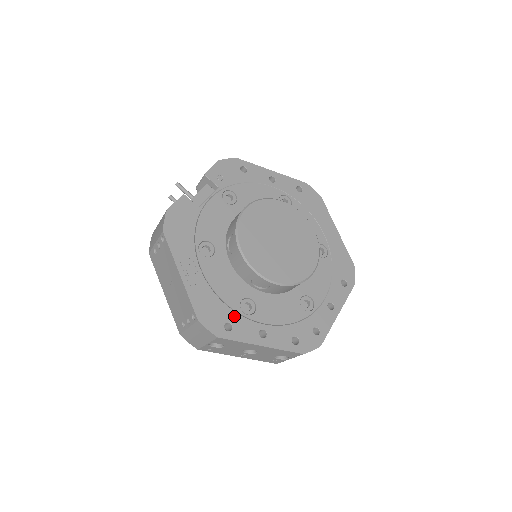
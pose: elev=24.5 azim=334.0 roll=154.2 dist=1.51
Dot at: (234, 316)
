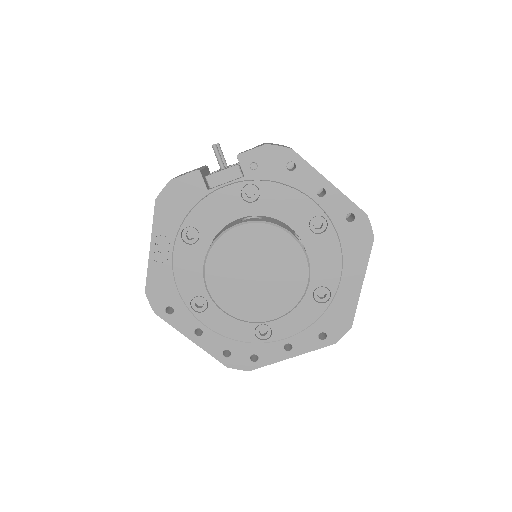
Dot at: (180, 305)
